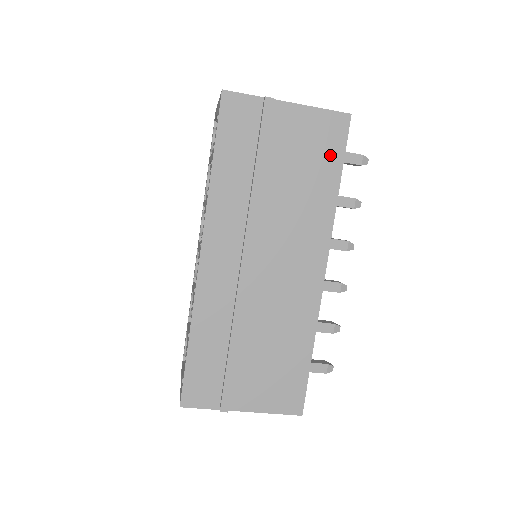
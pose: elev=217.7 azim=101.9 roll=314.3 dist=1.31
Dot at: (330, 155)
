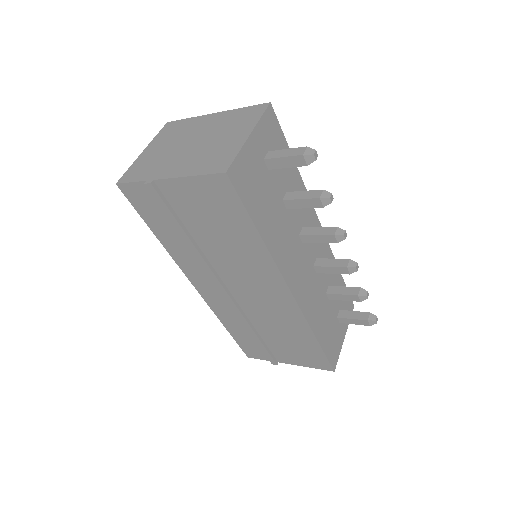
Dot at: (233, 212)
